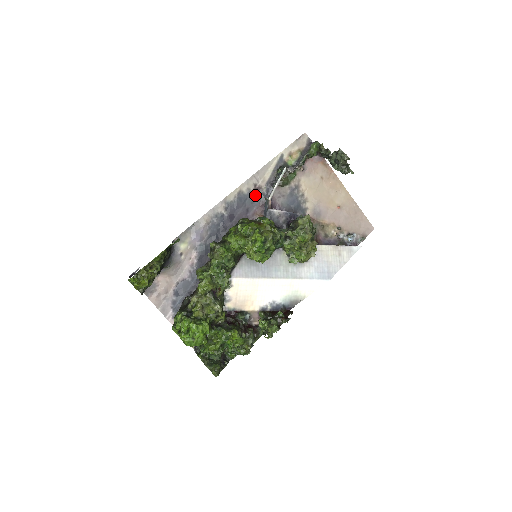
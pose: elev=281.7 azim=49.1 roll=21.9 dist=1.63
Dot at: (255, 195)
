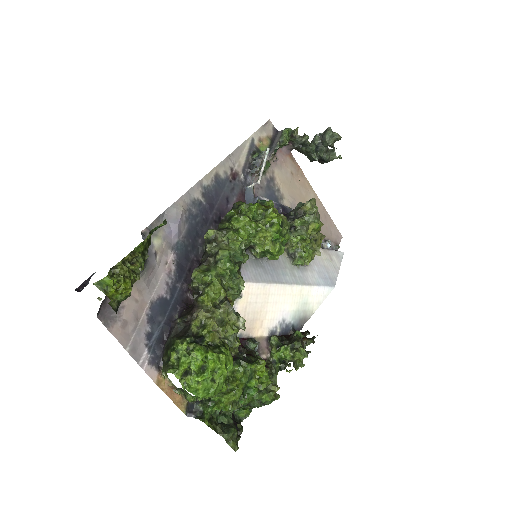
Dot at: (233, 182)
